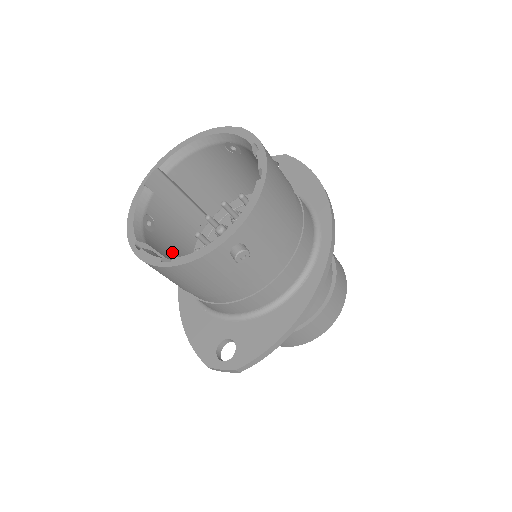
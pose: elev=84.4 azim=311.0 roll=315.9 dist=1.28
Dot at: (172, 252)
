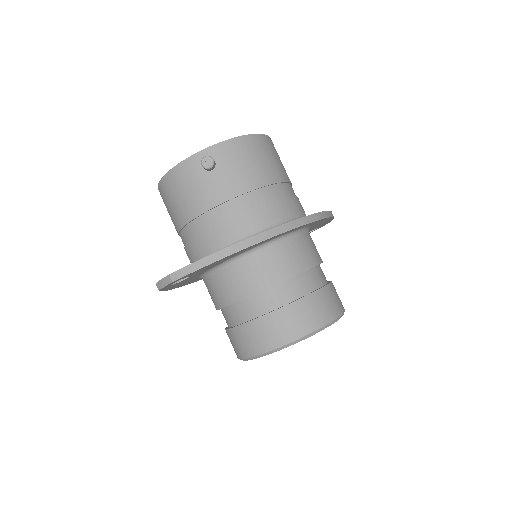
Dot at: occluded
